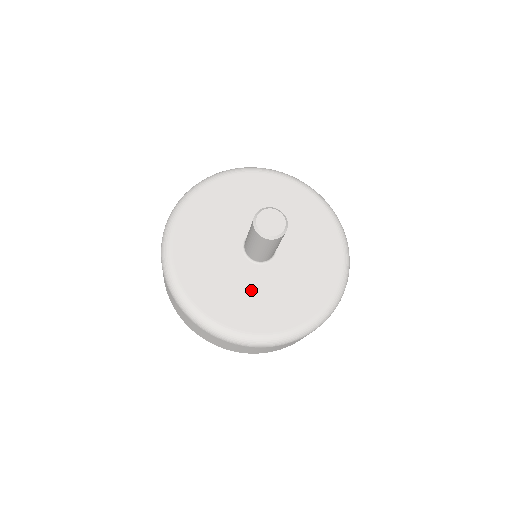
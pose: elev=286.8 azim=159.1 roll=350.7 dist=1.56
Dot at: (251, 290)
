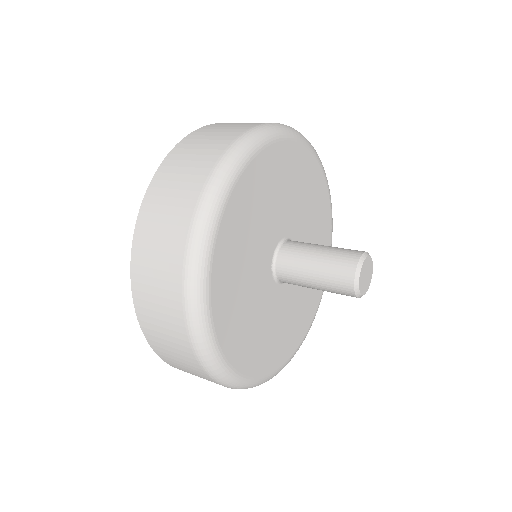
Dot at: (256, 309)
